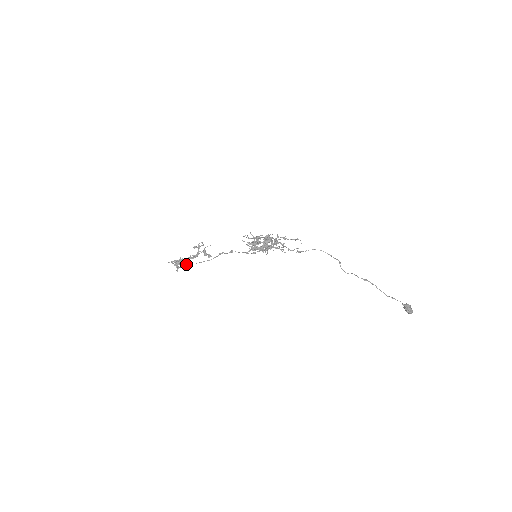
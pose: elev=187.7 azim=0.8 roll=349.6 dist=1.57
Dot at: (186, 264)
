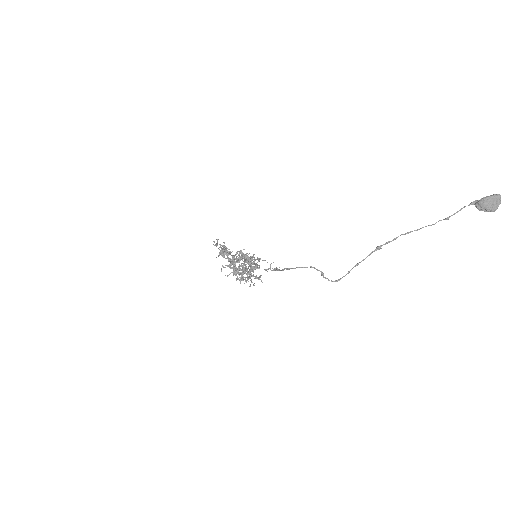
Dot at: occluded
